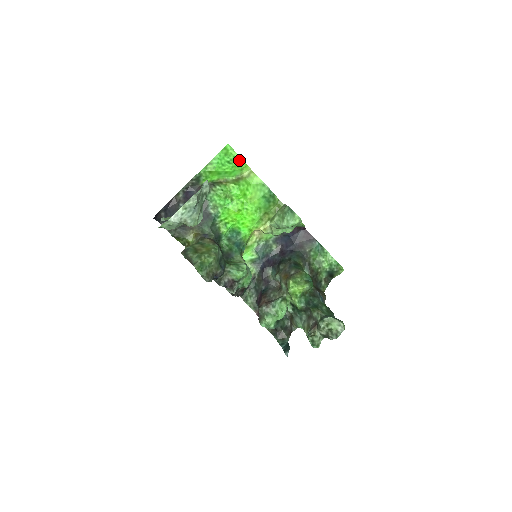
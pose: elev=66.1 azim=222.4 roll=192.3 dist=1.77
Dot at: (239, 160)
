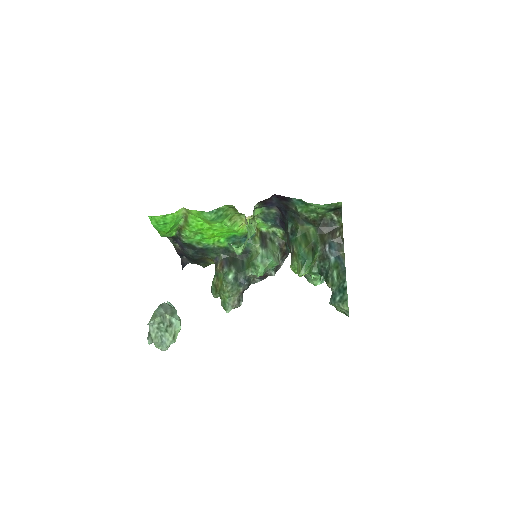
Dot at: (168, 215)
